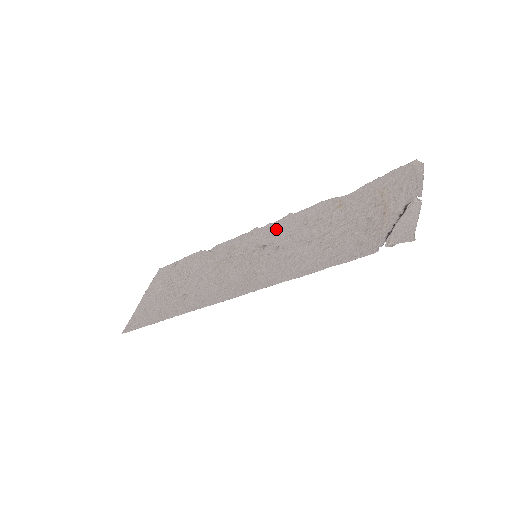
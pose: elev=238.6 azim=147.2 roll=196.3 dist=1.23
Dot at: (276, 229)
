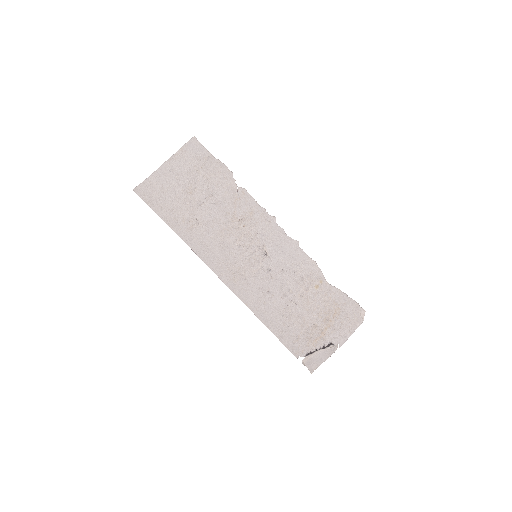
Dot at: (282, 246)
